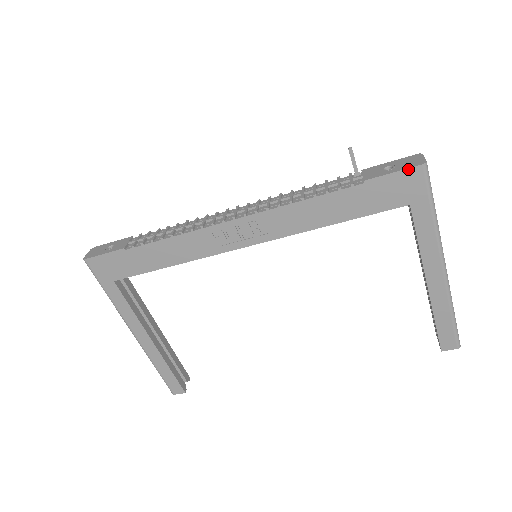
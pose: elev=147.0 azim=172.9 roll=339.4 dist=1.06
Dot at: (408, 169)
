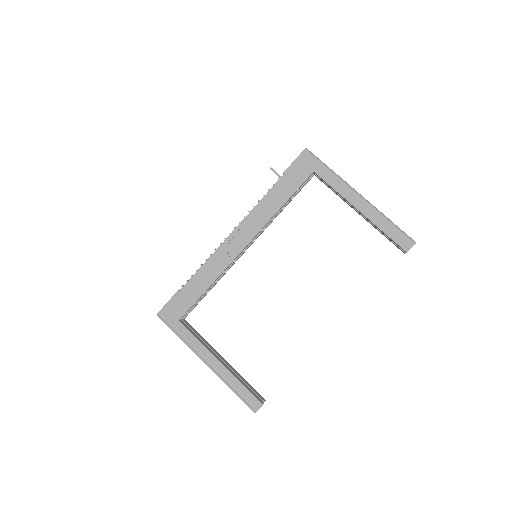
Dot at: (299, 155)
